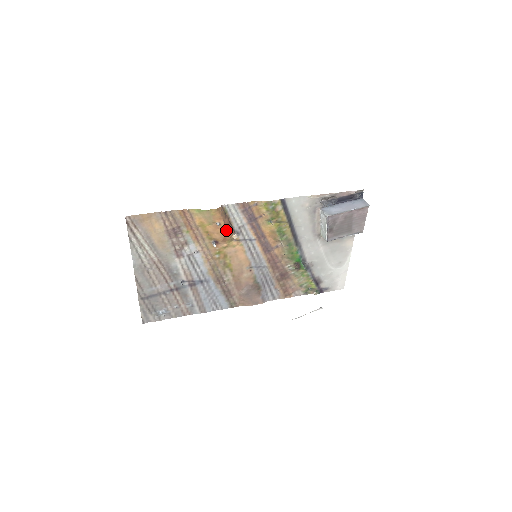
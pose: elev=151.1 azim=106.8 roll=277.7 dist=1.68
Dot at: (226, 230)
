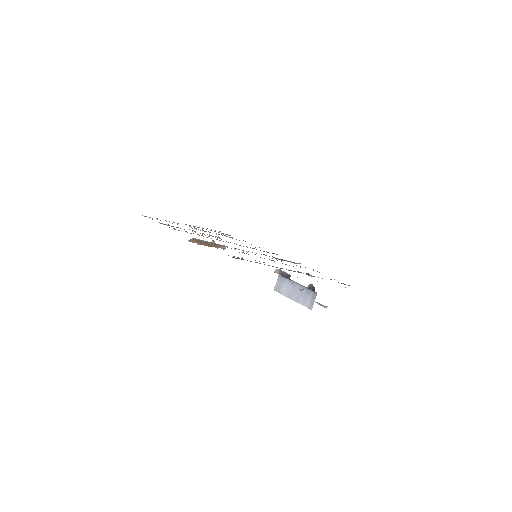
Dot at: (209, 246)
